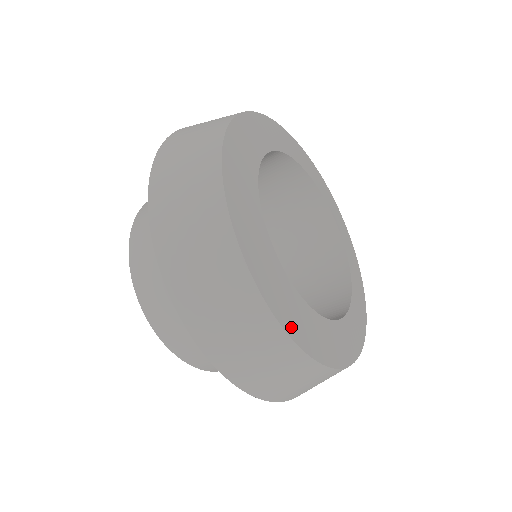
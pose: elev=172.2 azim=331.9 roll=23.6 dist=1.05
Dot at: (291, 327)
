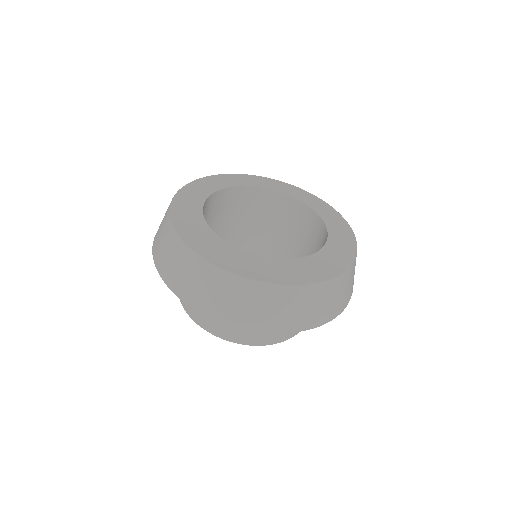
Dot at: (197, 246)
